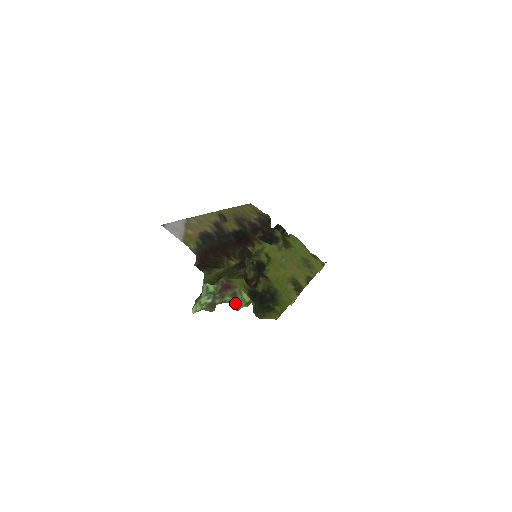
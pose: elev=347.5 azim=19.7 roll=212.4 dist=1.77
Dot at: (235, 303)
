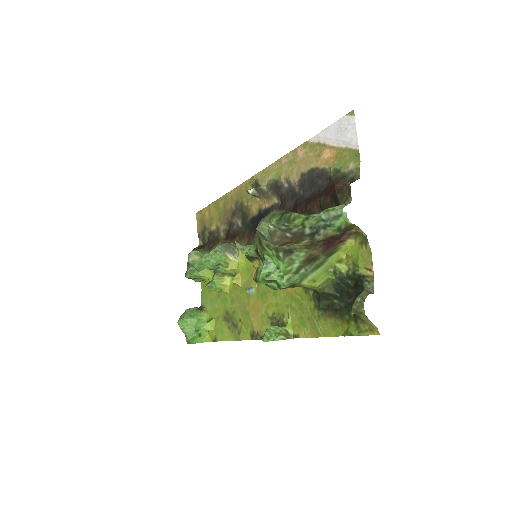
Dot at: (288, 269)
